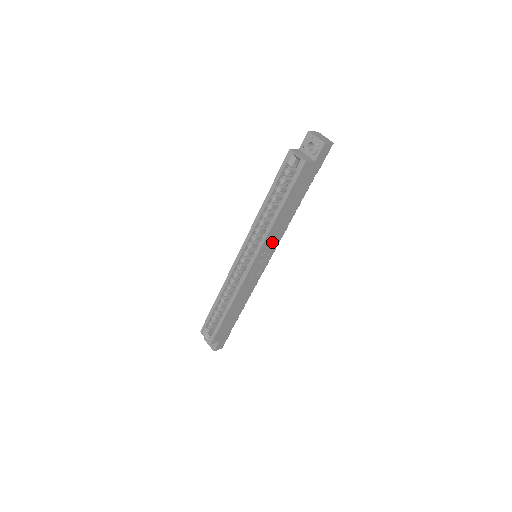
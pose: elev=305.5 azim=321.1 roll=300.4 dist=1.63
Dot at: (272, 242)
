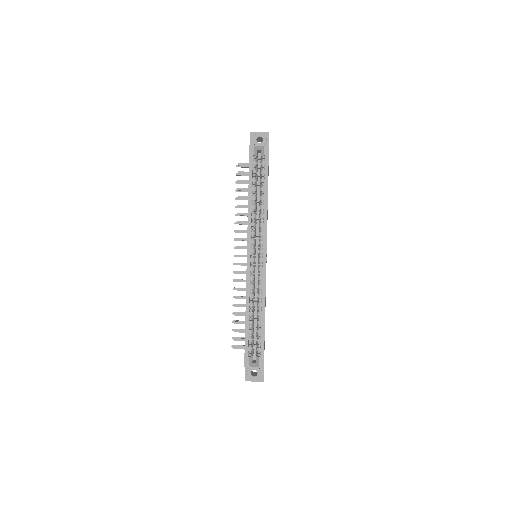
Dot at: occluded
